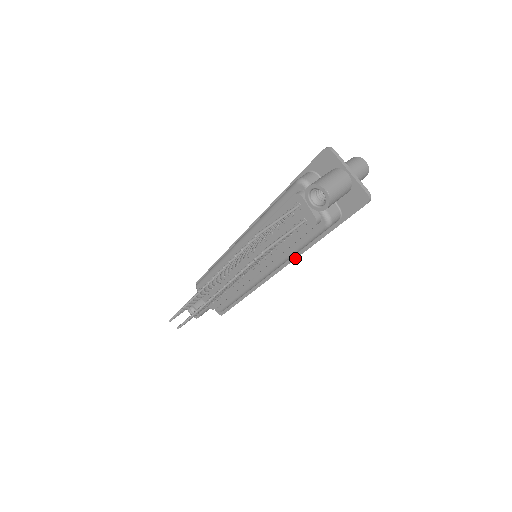
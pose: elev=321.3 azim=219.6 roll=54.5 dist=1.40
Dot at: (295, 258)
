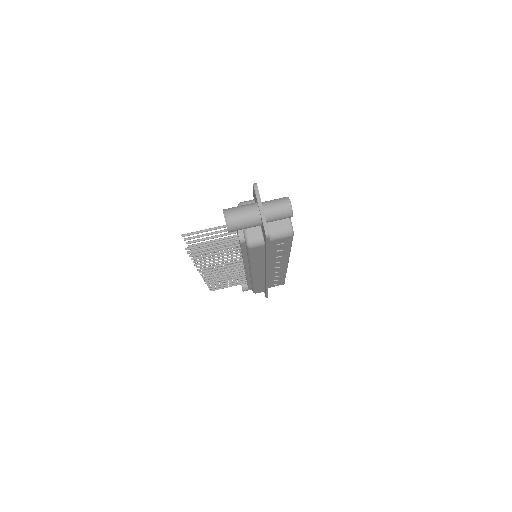
Dot at: (266, 267)
